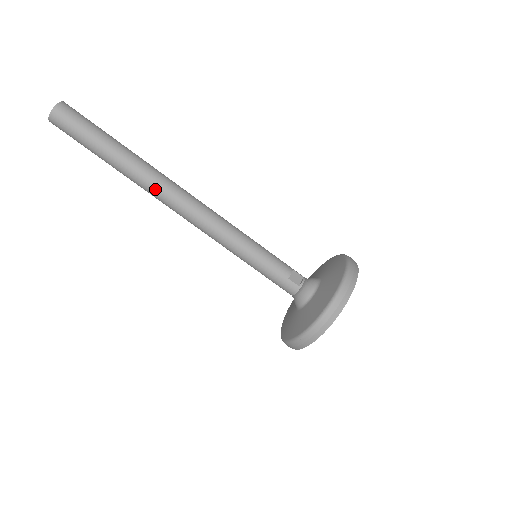
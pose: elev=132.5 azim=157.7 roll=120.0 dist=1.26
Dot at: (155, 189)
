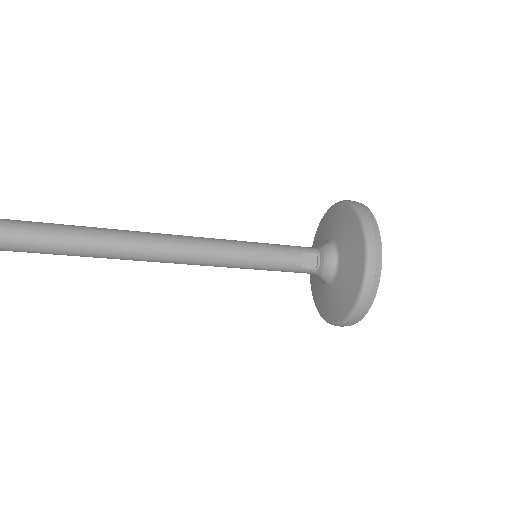
Dot at: (108, 257)
